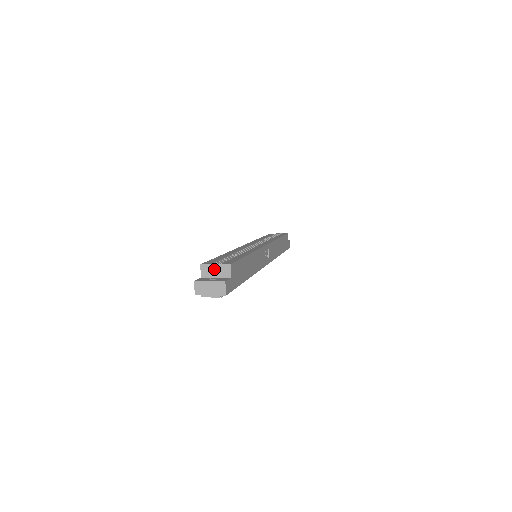
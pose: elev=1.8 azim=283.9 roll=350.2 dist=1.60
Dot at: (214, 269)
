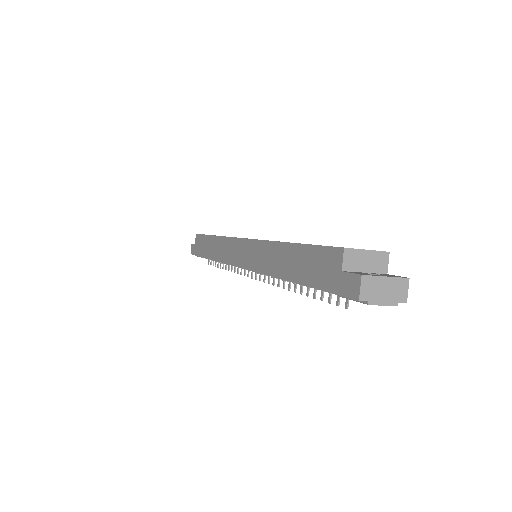
Dot at: (364, 258)
